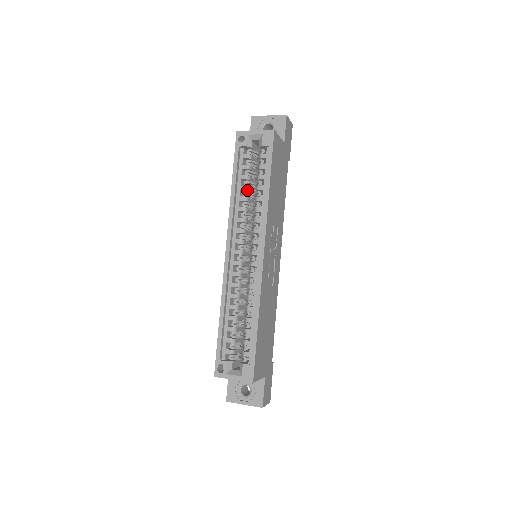
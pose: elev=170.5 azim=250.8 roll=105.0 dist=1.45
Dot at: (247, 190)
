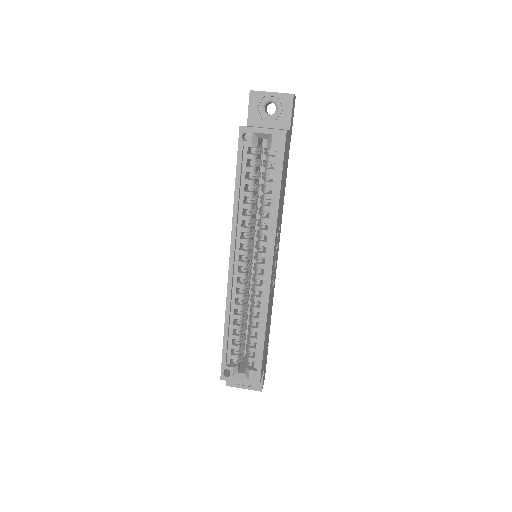
Dot at: (252, 196)
